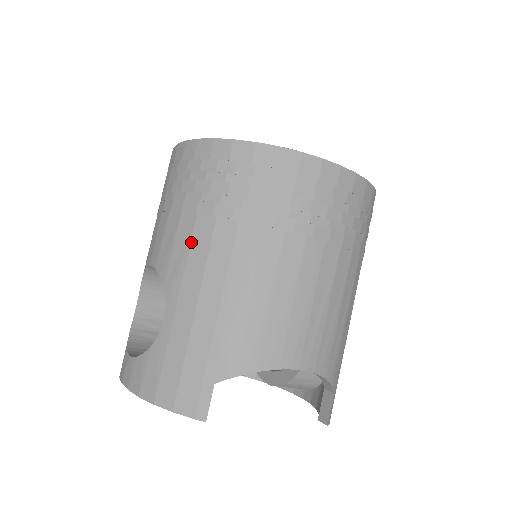
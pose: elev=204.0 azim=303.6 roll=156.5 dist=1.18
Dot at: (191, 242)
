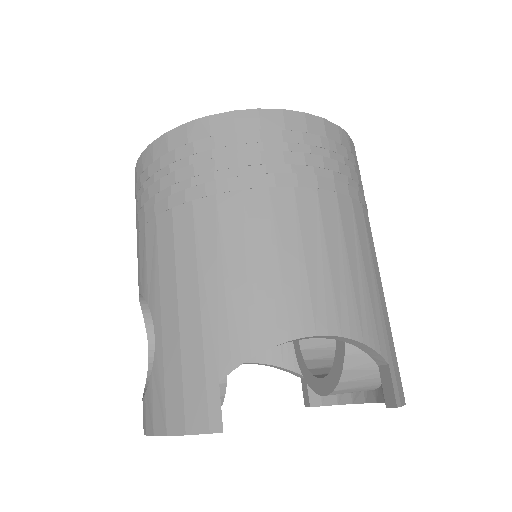
Dot at: (157, 246)
